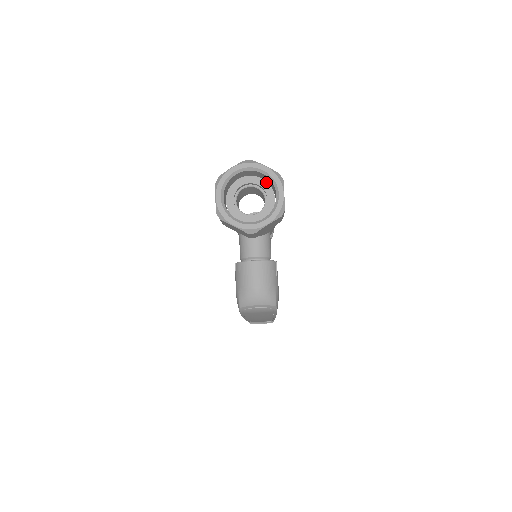
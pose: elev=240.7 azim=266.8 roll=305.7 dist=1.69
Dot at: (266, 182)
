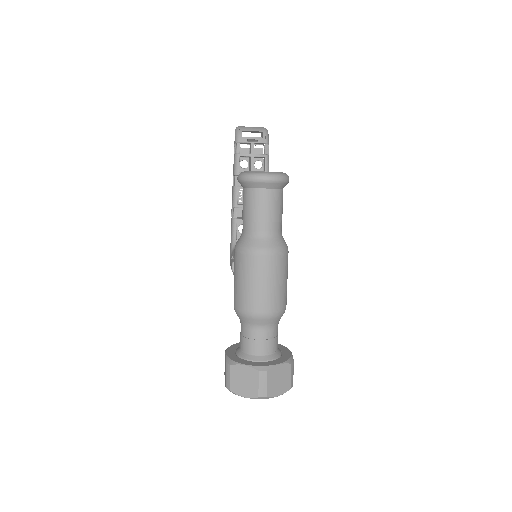
Dot at: occluded
